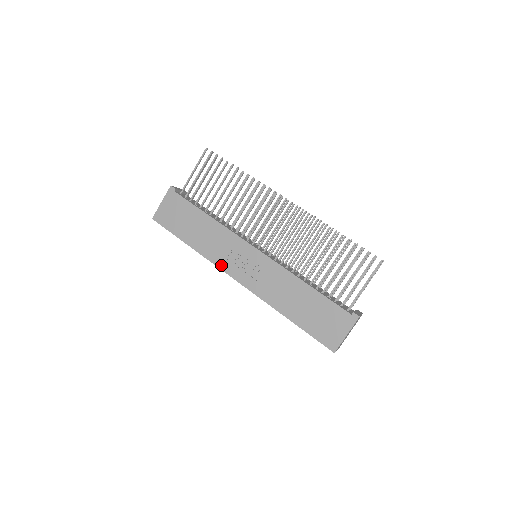
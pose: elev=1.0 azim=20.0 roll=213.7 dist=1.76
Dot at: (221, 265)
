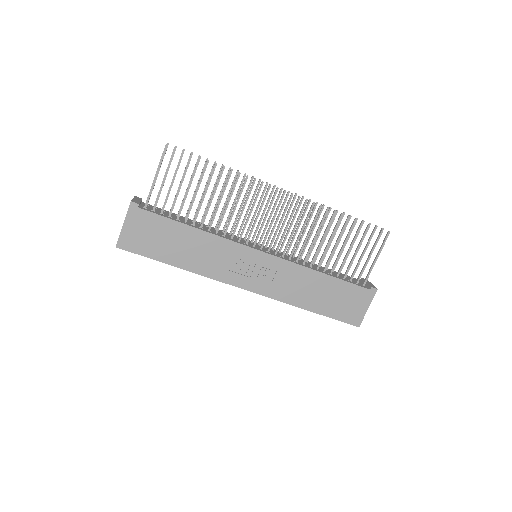
Dot at: (224, 279)
